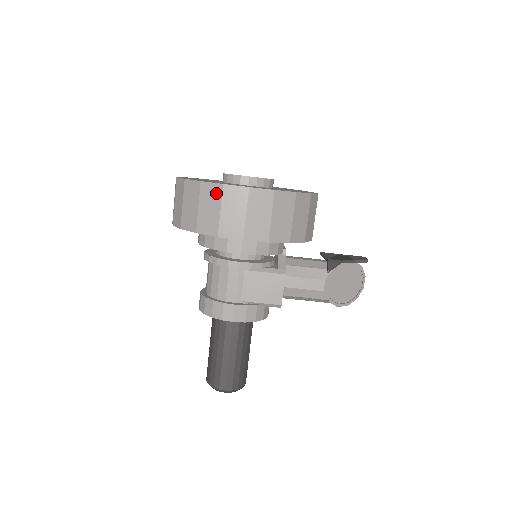
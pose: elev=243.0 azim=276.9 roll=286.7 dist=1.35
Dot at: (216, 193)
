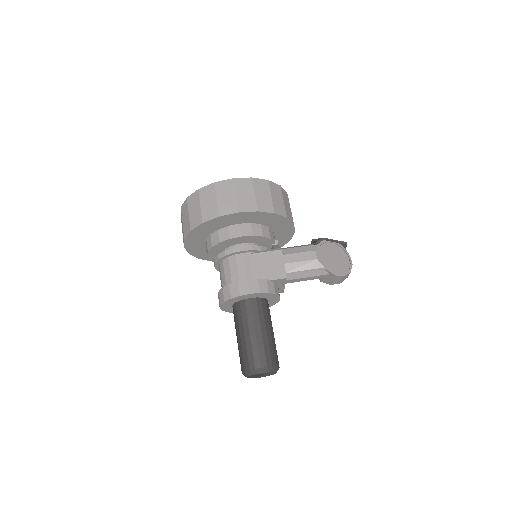
Dot at: (211, 190)
